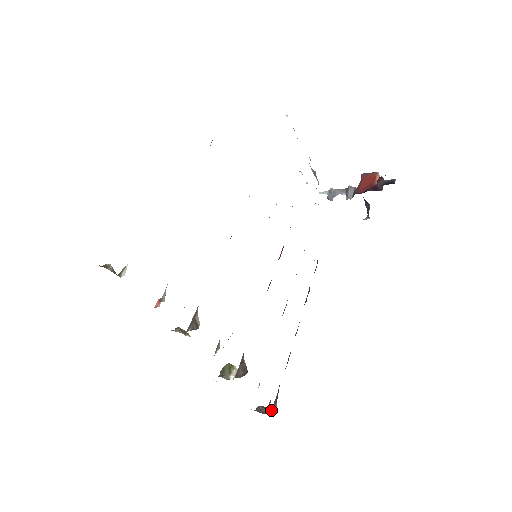
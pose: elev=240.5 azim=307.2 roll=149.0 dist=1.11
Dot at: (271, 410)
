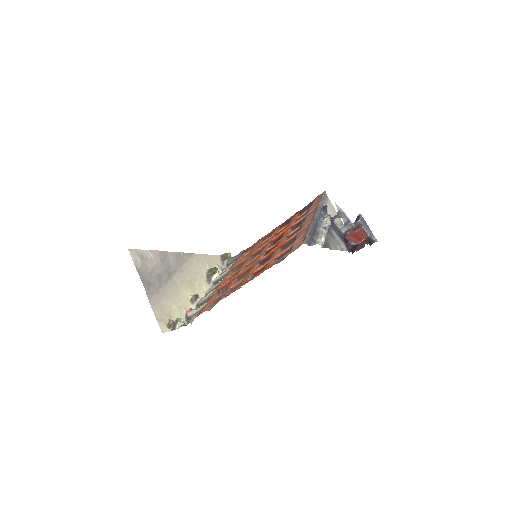
Dot at: (229, 262)
